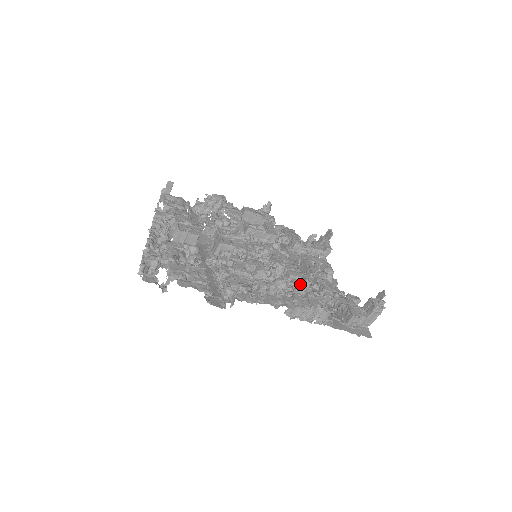
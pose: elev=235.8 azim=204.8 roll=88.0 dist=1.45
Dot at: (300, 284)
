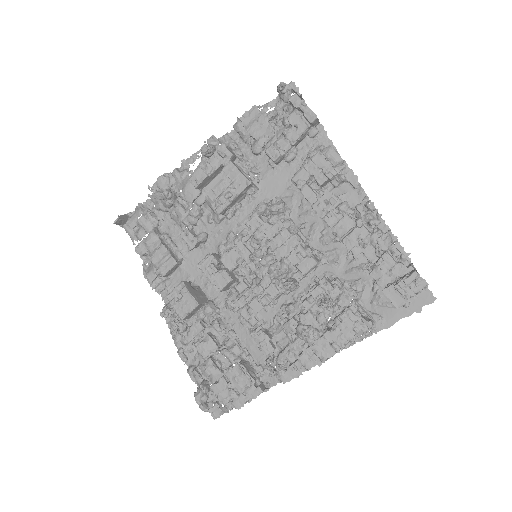
Dot at: (320, 301)
